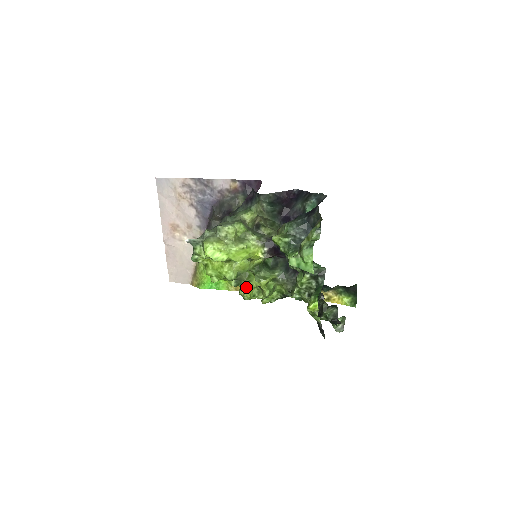
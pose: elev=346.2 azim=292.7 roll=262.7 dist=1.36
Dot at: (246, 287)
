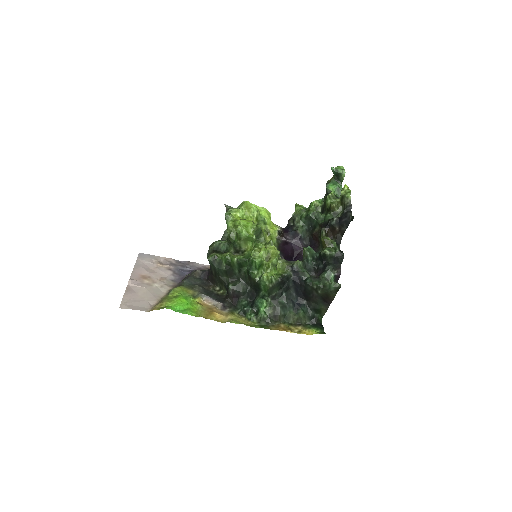
Dot at: (262, 245)
